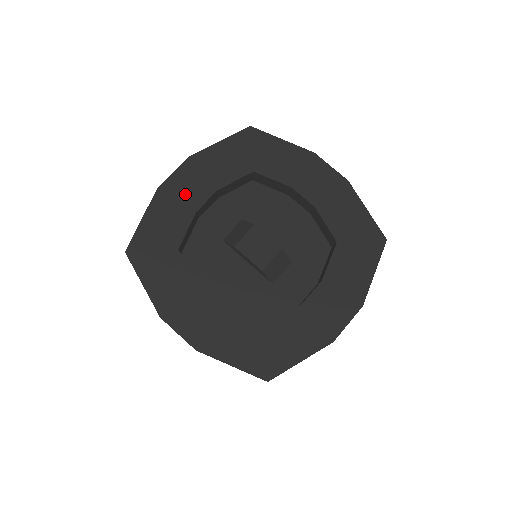
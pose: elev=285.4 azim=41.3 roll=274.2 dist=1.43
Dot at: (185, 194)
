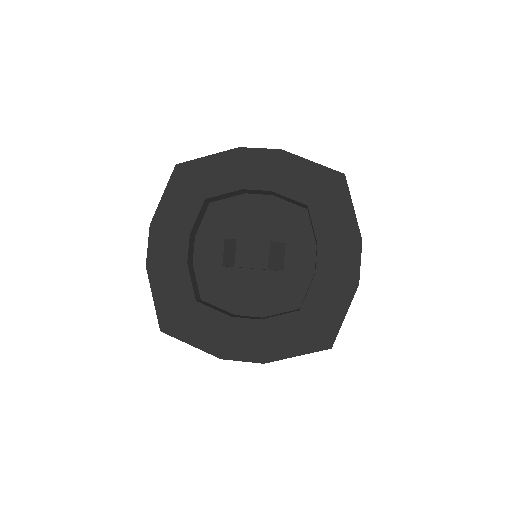
Dot at: (169, 256)
